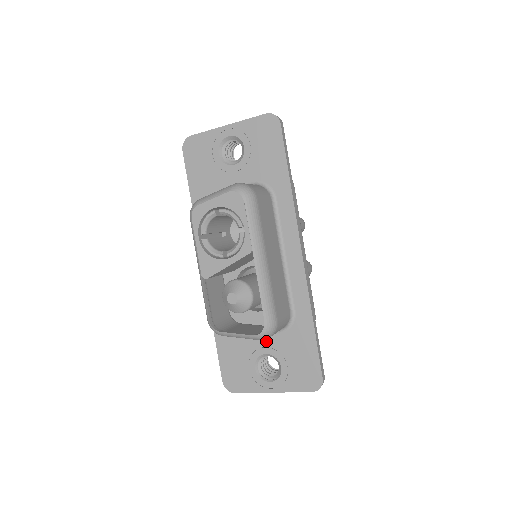
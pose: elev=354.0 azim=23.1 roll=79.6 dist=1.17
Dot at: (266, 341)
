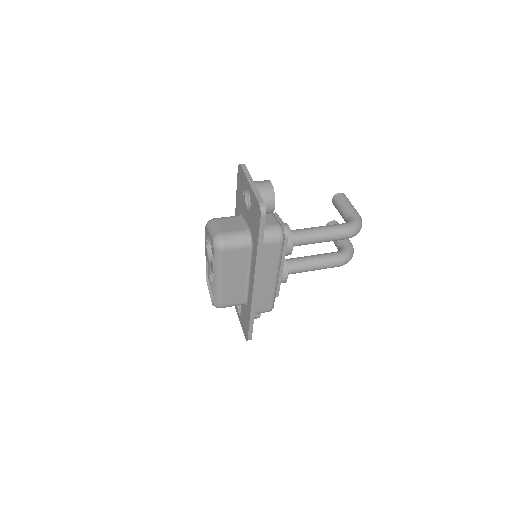
Dot at: occluded
